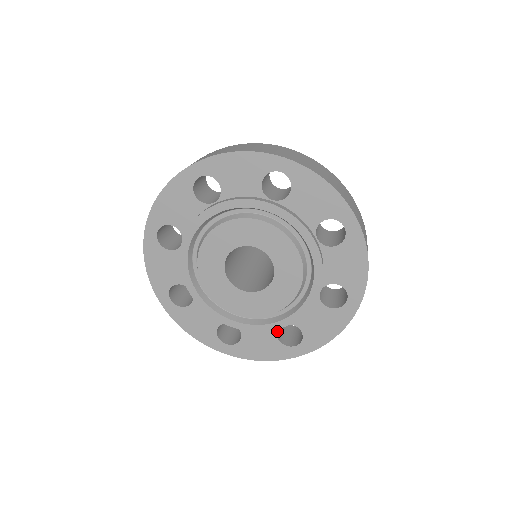
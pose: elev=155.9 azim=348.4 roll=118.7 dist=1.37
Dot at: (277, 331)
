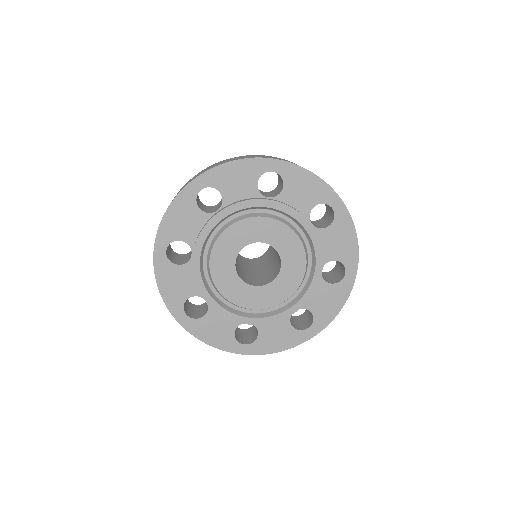
Dot at: (323, 280)
